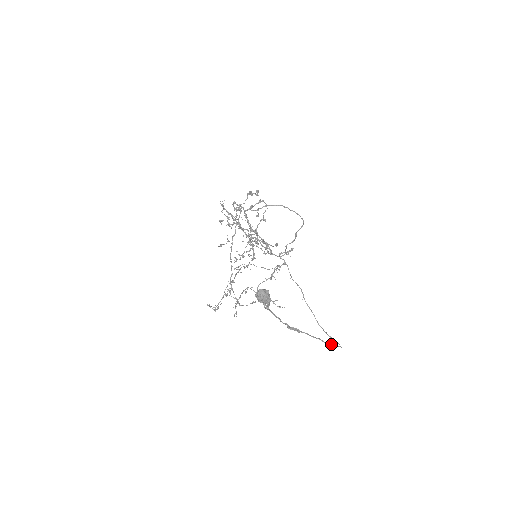
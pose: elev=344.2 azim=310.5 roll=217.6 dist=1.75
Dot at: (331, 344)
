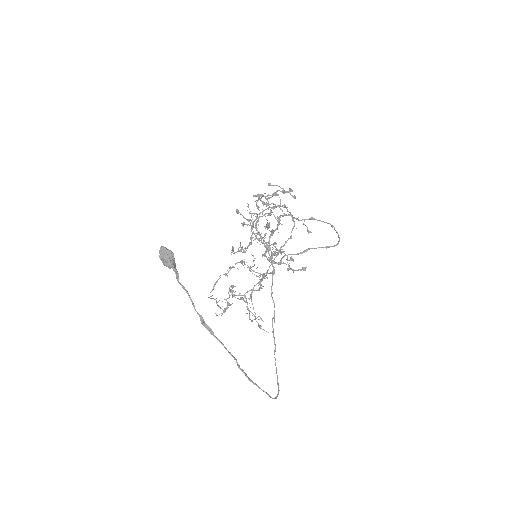
Dot at: (246, 375)
